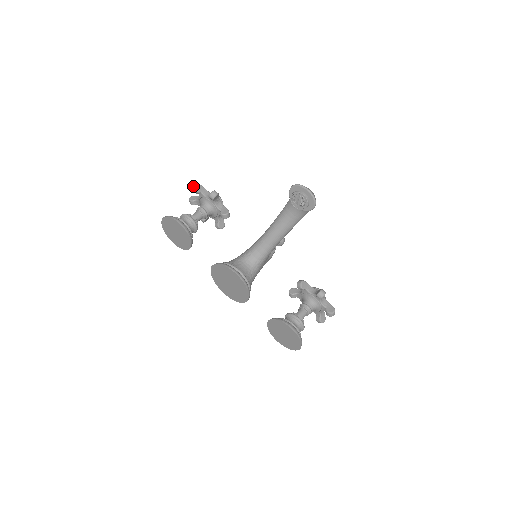
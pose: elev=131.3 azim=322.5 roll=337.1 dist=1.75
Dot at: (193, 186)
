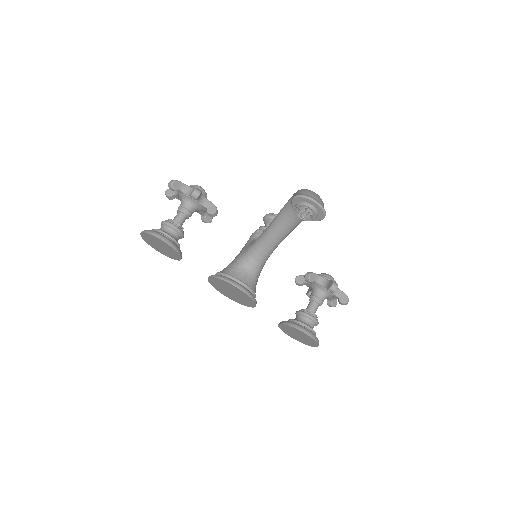
Dot at: (168, 183)
